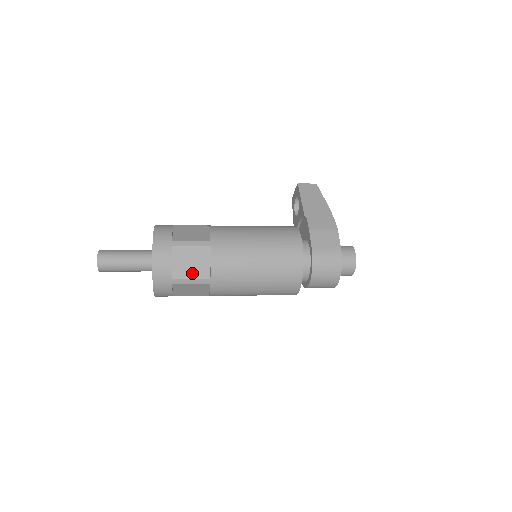
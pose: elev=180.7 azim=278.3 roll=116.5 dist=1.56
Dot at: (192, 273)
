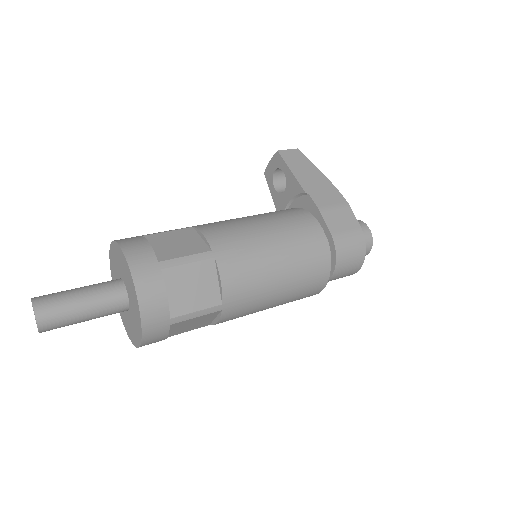
Dot at: (196, 302)
